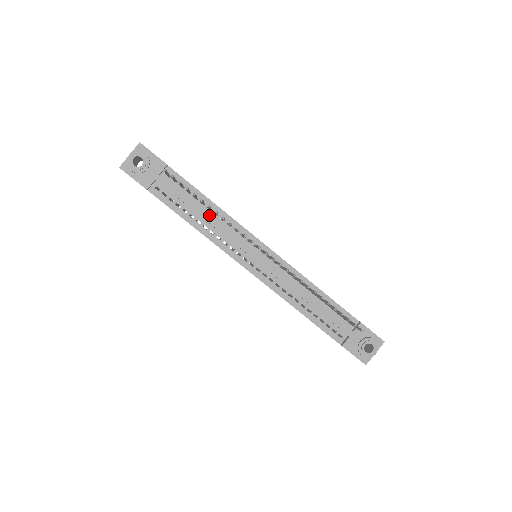
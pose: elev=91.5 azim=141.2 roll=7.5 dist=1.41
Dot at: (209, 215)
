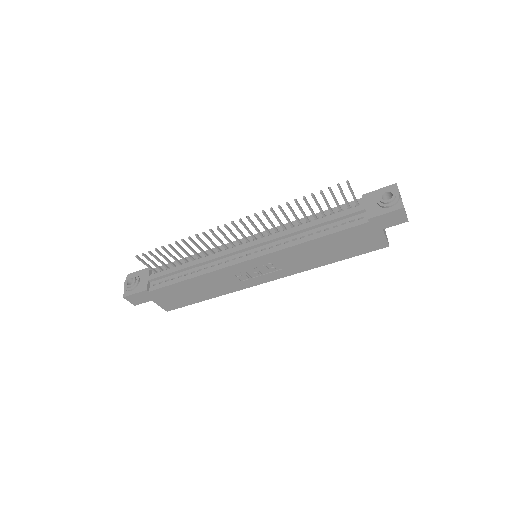
Dot at: occluded
